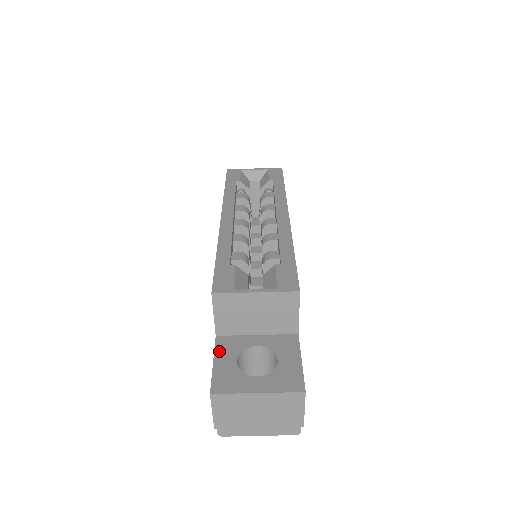
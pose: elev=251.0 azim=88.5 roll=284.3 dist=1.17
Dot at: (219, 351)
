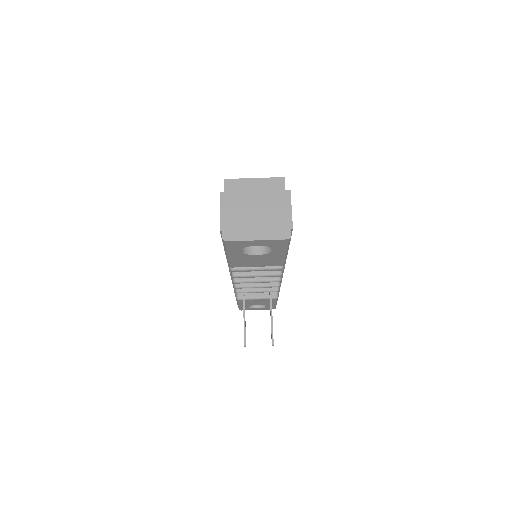
Dot at: occluded
